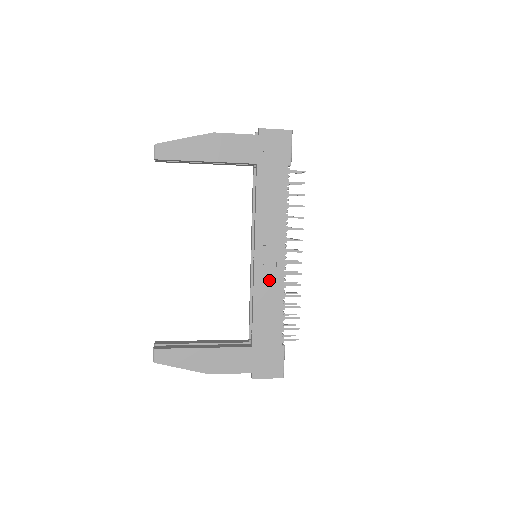
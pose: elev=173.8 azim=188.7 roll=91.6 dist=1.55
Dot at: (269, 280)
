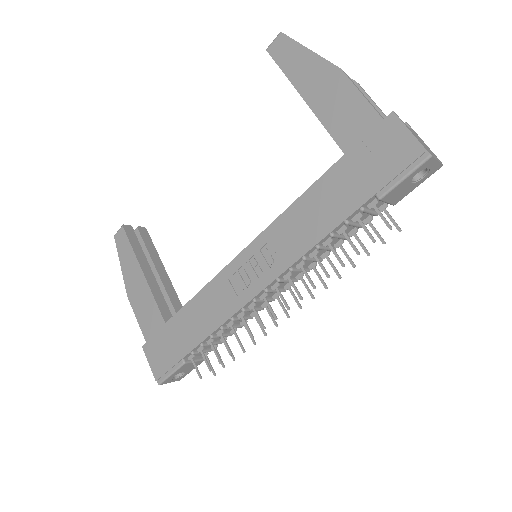
Dot at: (231, 289)
